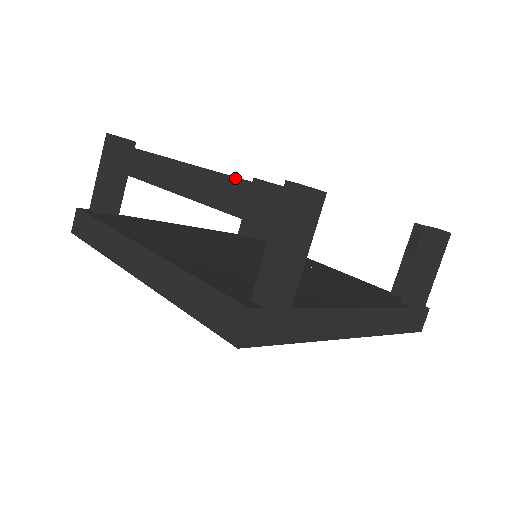
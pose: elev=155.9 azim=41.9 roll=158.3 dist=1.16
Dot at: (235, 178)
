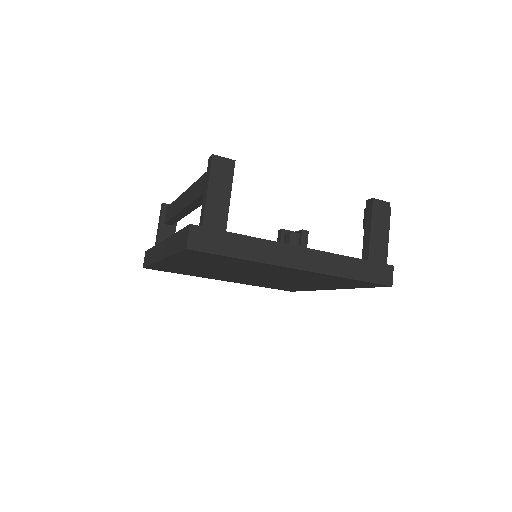
Dot at: (200, 178)
